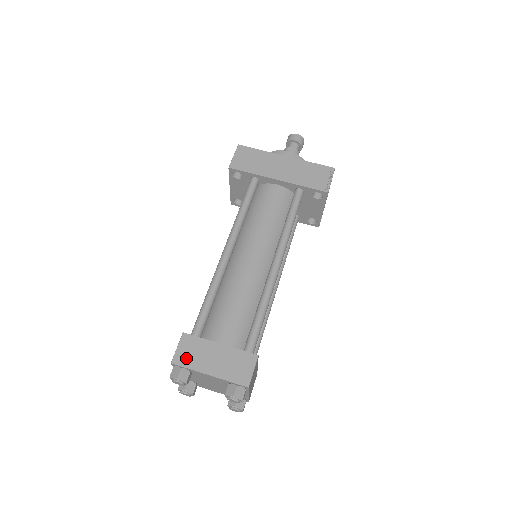
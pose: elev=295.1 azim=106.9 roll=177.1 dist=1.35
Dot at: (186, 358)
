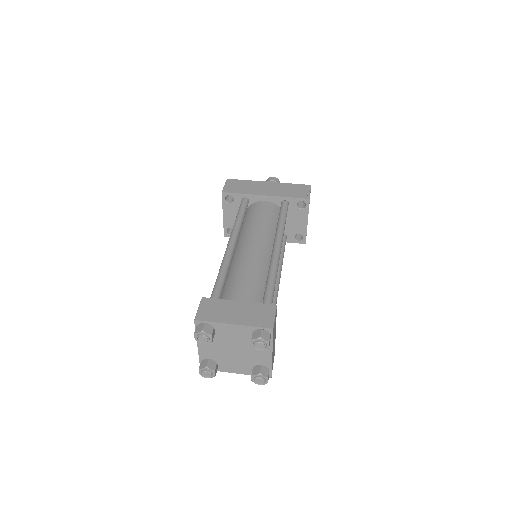
Dot at: (208, 314)
